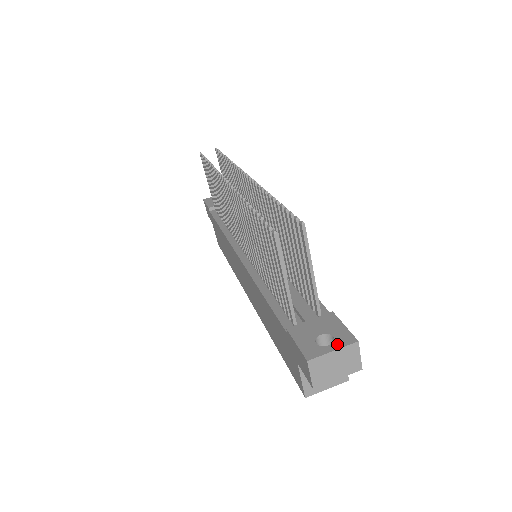
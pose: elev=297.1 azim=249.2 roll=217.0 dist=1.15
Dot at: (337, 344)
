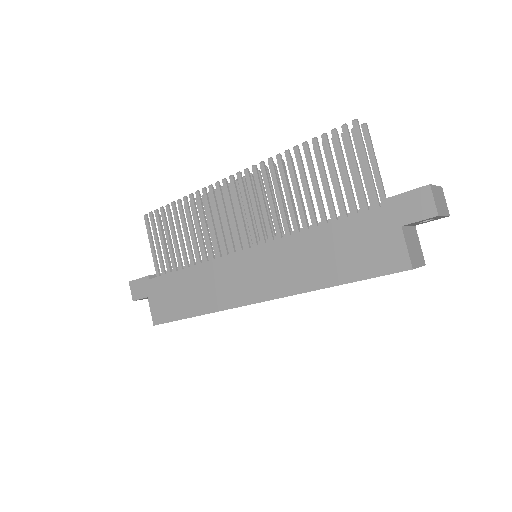
Dot at: occluded
